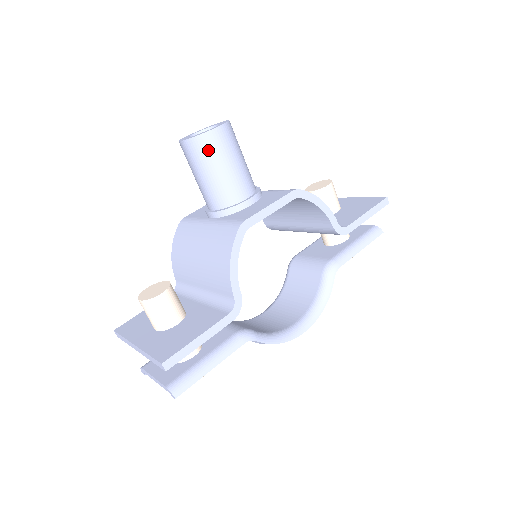
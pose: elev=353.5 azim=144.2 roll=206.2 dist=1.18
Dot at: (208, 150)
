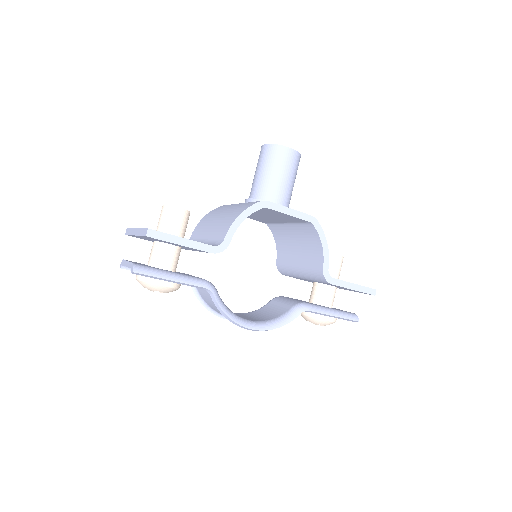
Dot at: (276, 157)
